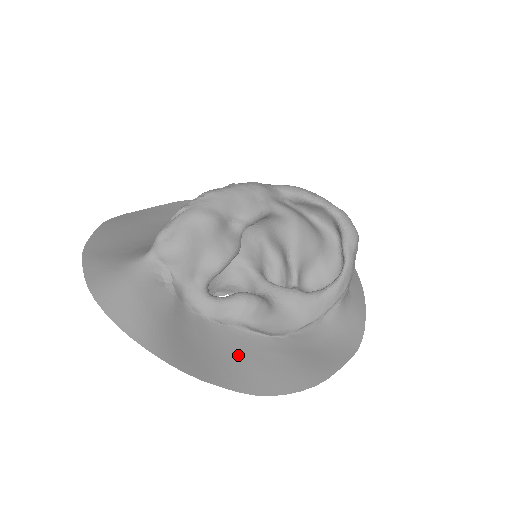
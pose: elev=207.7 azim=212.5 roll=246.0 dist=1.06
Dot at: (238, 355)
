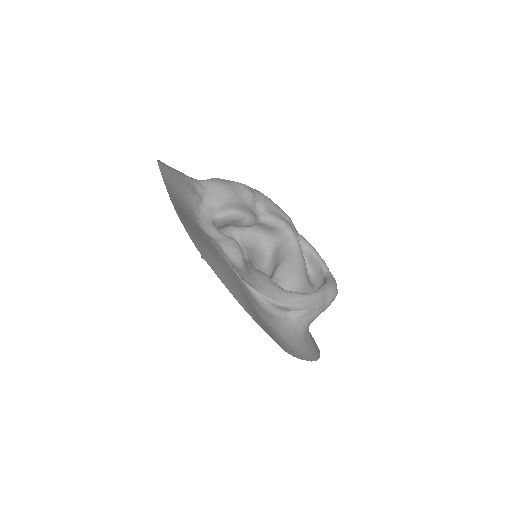
Dot at: (204, 241)
